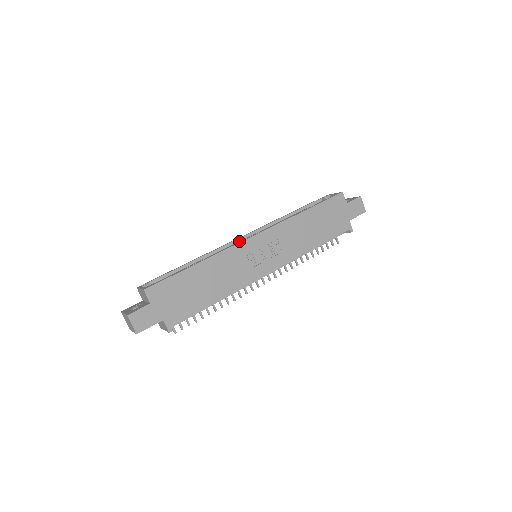
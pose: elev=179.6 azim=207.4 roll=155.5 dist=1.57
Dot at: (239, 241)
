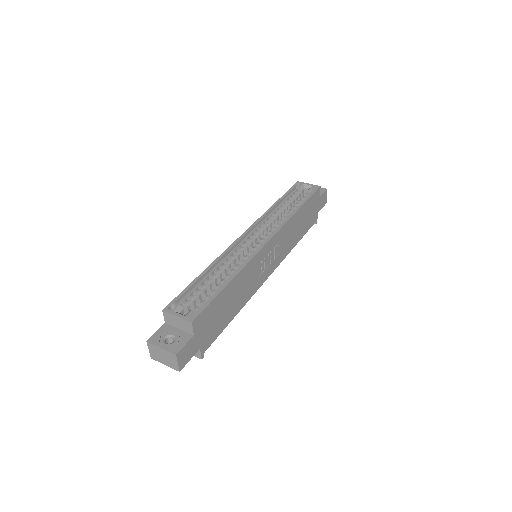
Dot at: (243, 240)
